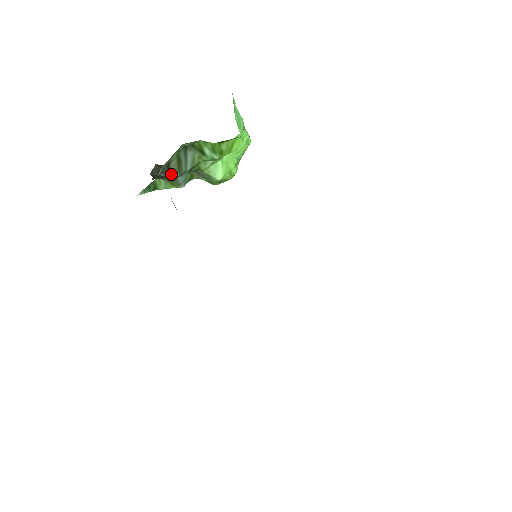
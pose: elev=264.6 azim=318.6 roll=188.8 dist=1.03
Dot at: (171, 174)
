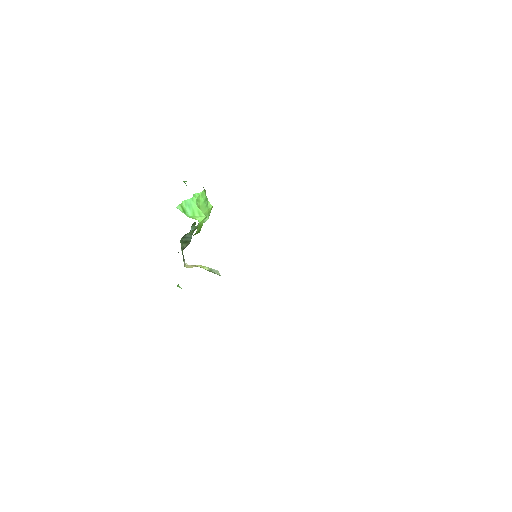
Dot at: (187, 245)
